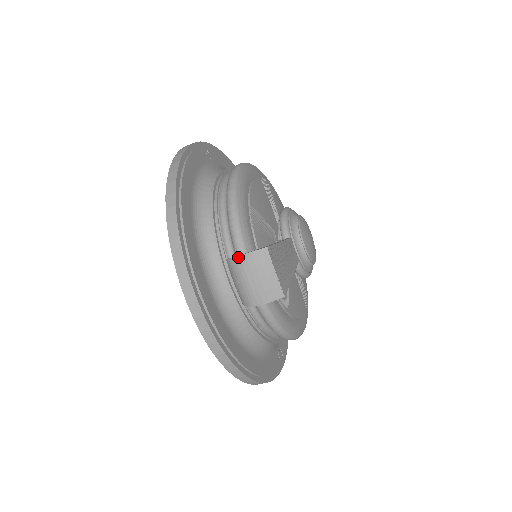
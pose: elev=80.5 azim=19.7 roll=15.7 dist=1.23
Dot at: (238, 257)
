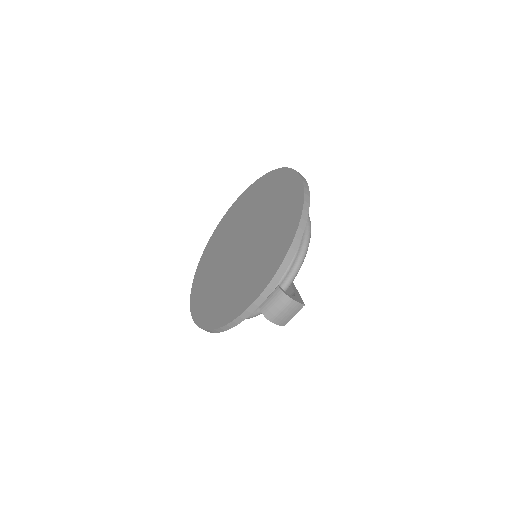
Dot at: (292, 299)
